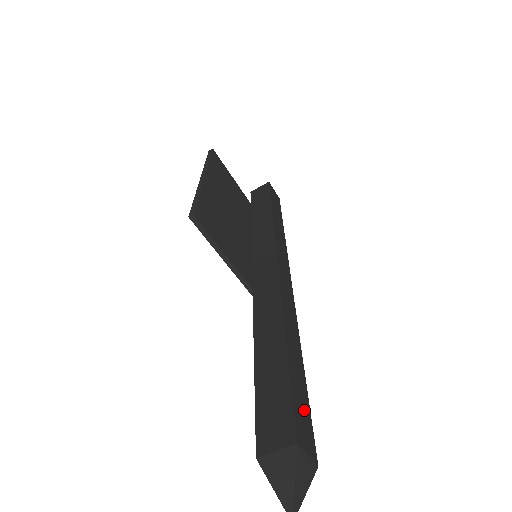
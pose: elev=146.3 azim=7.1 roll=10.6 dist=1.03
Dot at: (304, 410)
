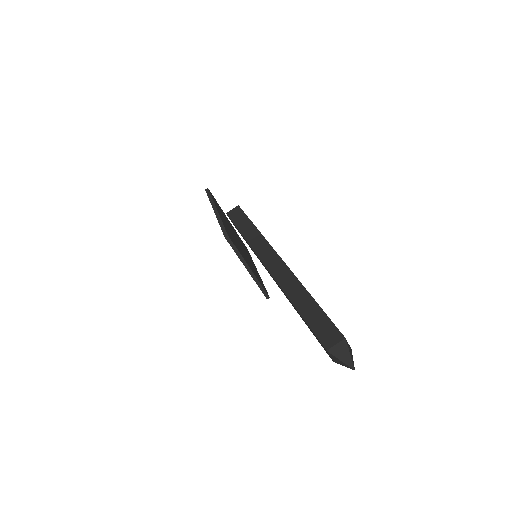
Dot at: occluded
